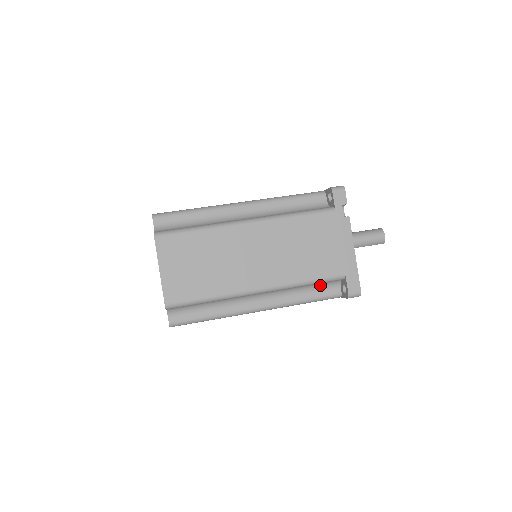
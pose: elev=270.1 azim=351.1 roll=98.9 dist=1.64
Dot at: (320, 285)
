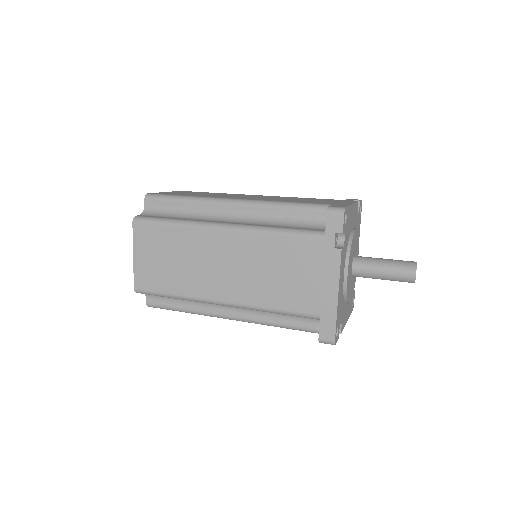
Dot at: occluded
